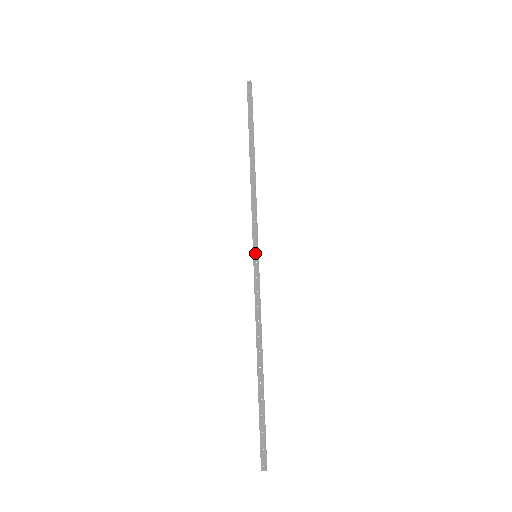
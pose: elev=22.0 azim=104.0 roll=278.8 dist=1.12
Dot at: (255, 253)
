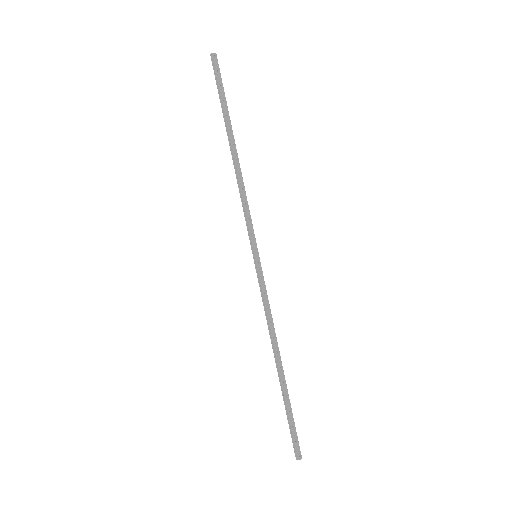
Dot at: (256, 253)
